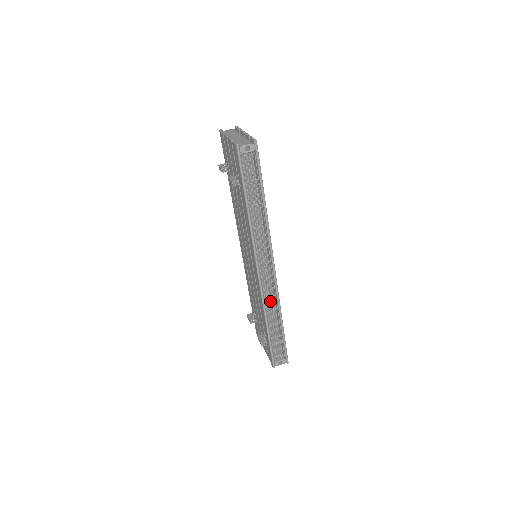
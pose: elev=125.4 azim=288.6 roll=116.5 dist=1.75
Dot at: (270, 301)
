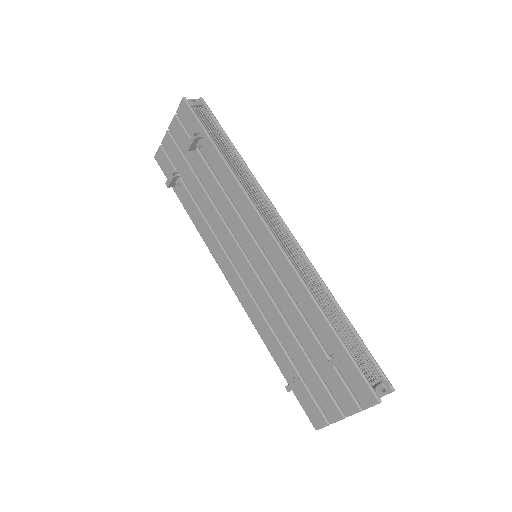
Dot at: (308, 280)
